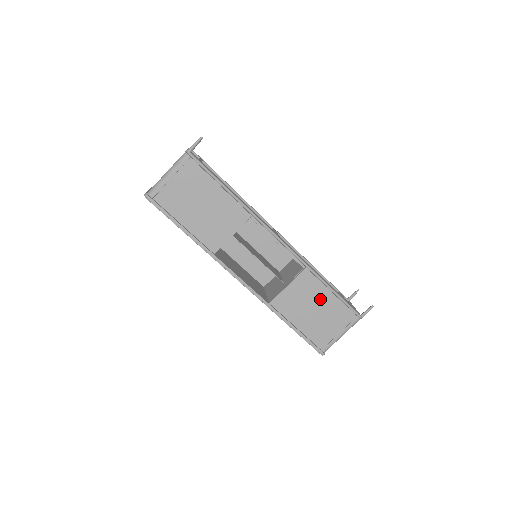
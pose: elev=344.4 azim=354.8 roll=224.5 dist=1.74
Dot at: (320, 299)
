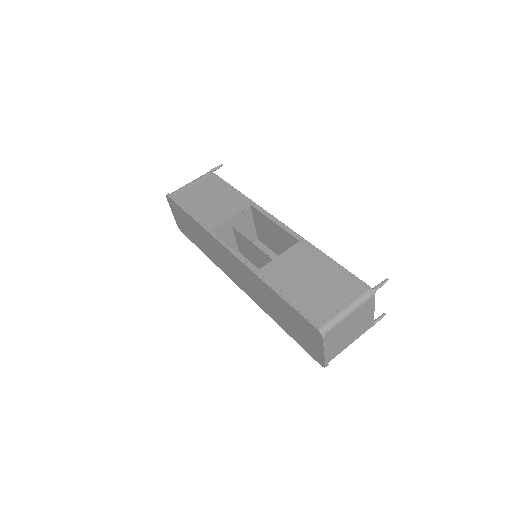
Dot at: (317, 268)
